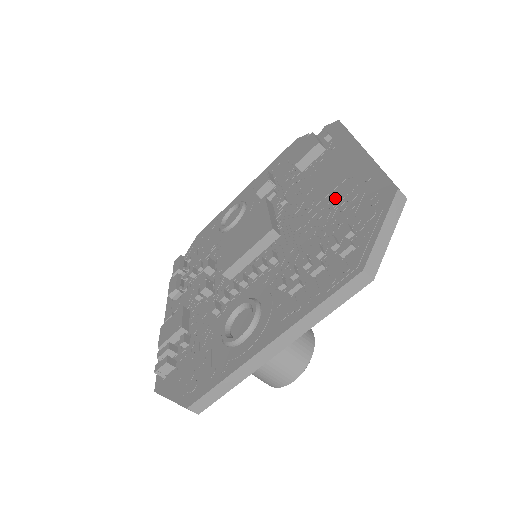
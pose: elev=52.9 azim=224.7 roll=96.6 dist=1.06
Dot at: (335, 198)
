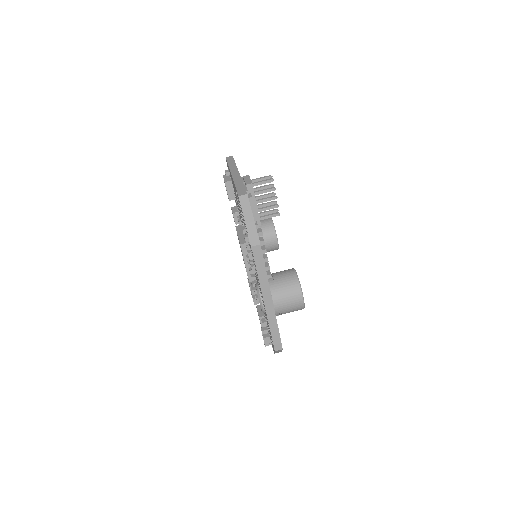
Dot at: (240, 211)
